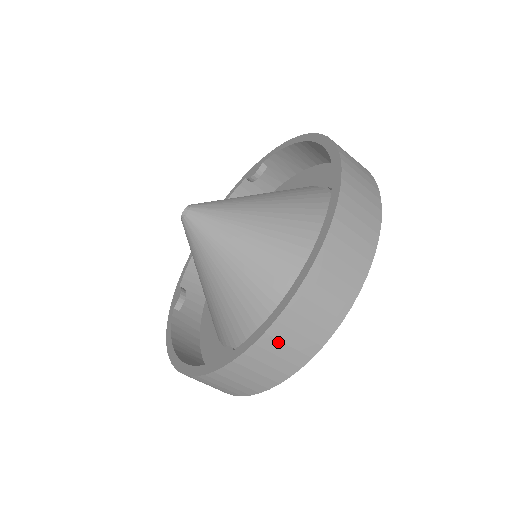
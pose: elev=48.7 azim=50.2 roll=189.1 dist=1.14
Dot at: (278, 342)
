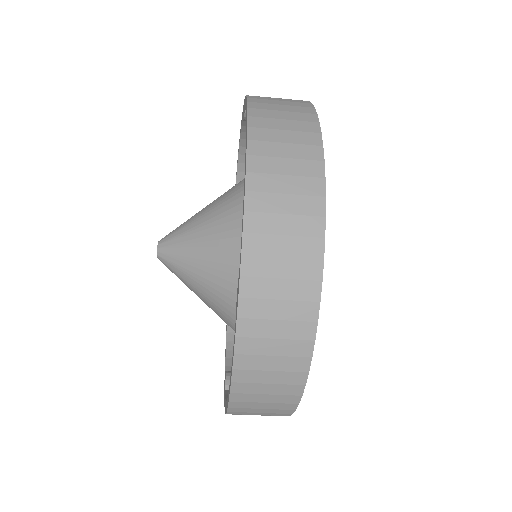
Dot at: (269, 216)
